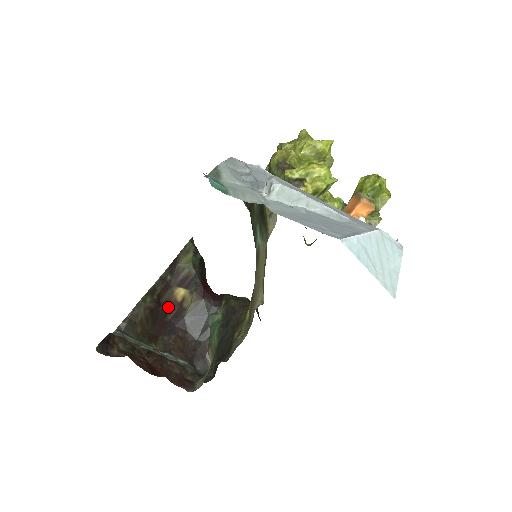
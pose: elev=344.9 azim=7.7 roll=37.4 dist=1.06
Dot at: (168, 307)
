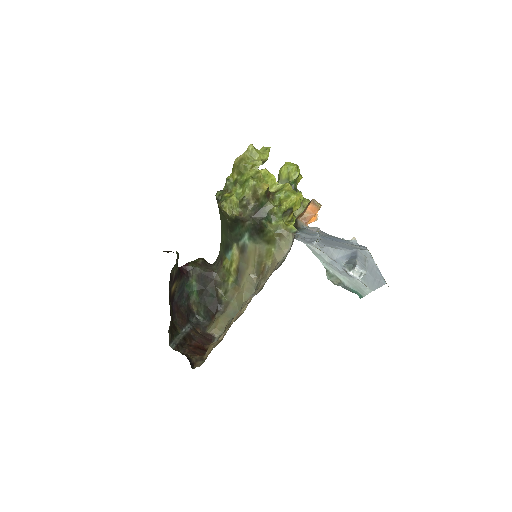
Dot at: (170, 301)
